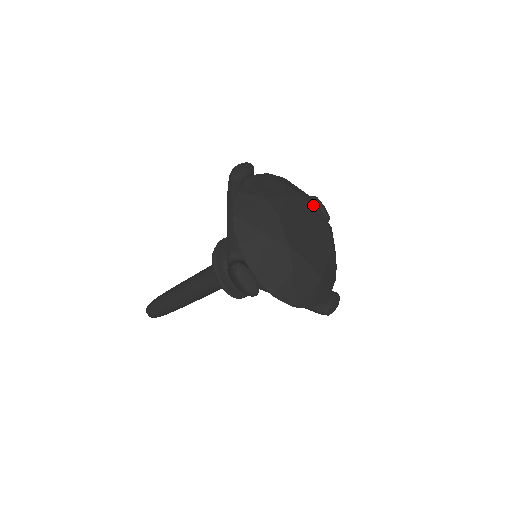
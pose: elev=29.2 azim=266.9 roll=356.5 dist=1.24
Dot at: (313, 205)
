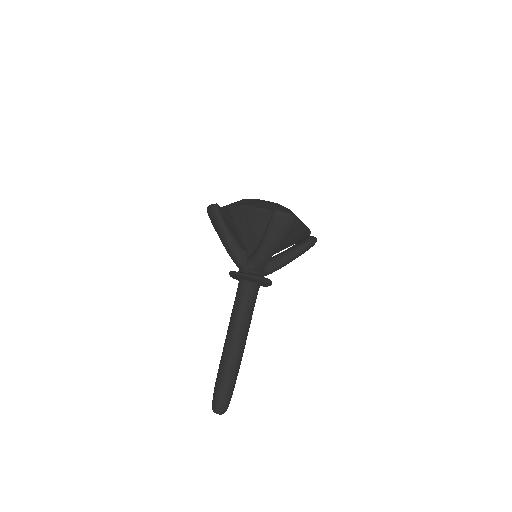
Dot at: occluded
